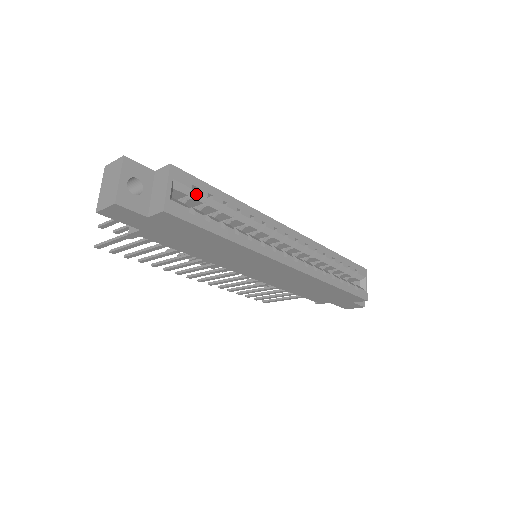
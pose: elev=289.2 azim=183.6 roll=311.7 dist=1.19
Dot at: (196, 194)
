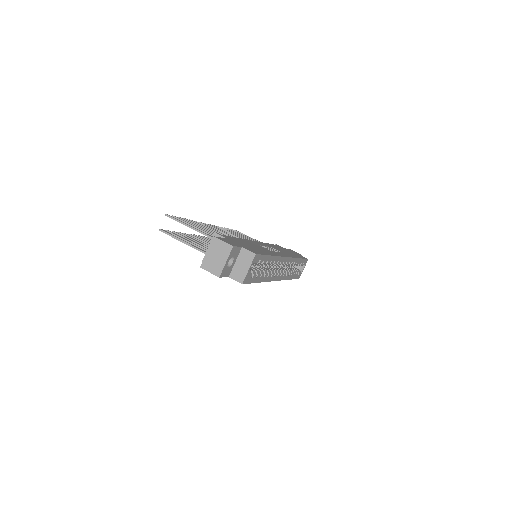
Dot at: (258, 263)
